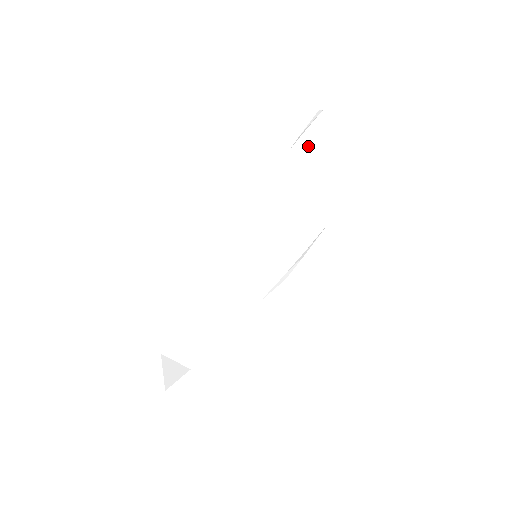
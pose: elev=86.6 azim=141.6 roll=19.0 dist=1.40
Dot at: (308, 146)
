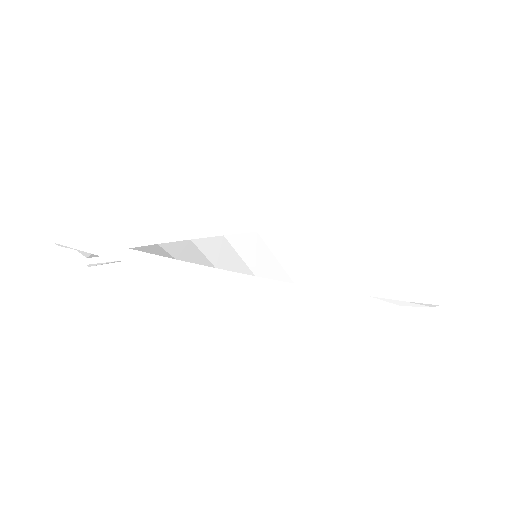
Dot at: (393, 232)
